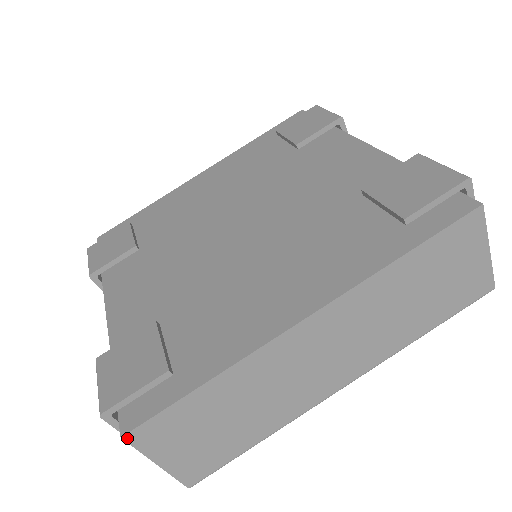
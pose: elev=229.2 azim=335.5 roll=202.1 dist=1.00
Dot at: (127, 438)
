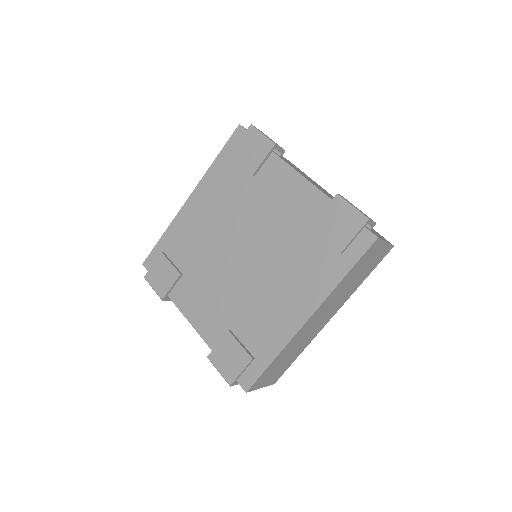
Dot at: (248, 391)
